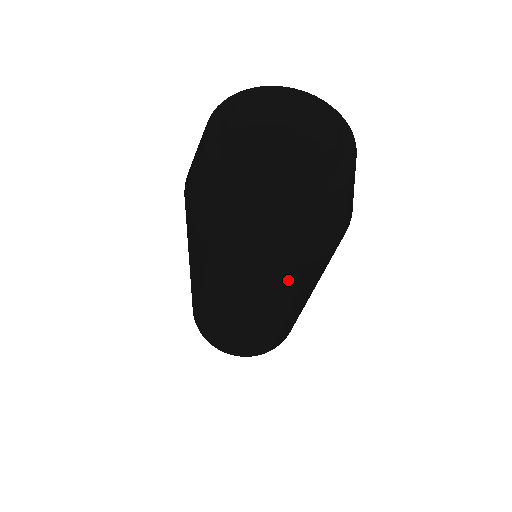
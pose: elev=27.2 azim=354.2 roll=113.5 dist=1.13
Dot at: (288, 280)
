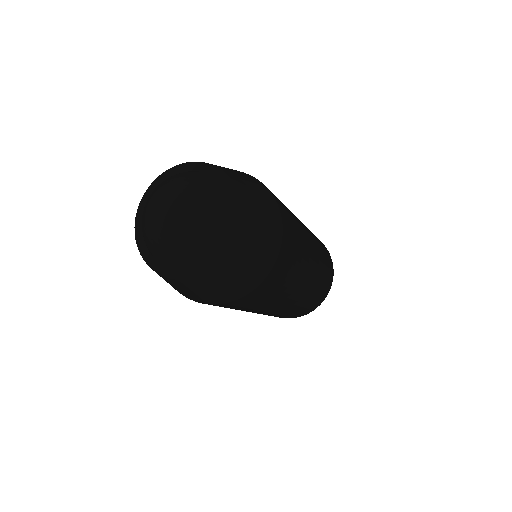
Dot at: (281, 269)
